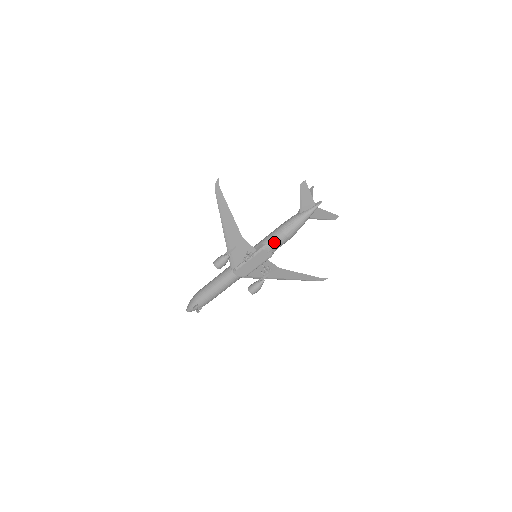
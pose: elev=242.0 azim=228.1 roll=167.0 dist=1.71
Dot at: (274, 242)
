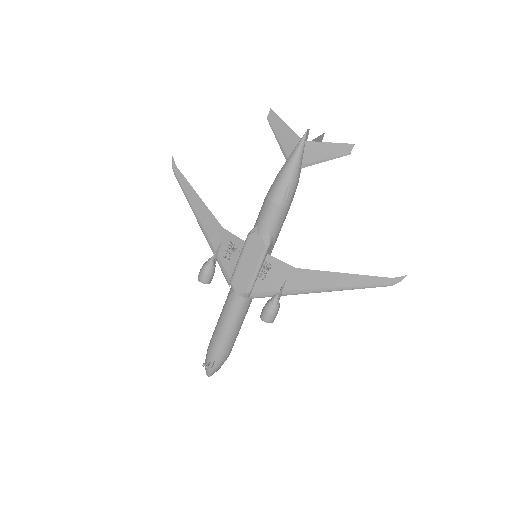
Dot at: (260, 218)
